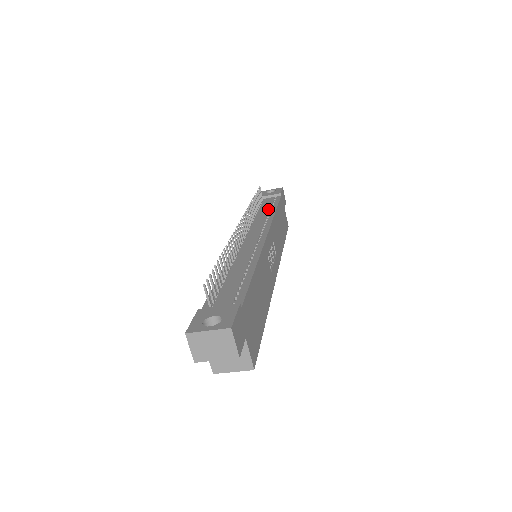
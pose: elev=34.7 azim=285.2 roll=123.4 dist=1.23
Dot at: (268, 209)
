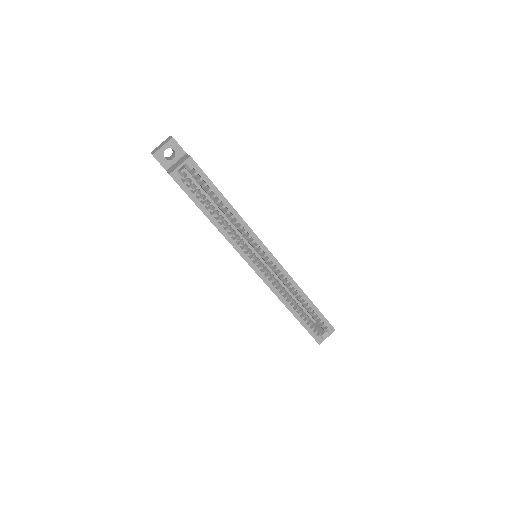
Dot at: occluded
